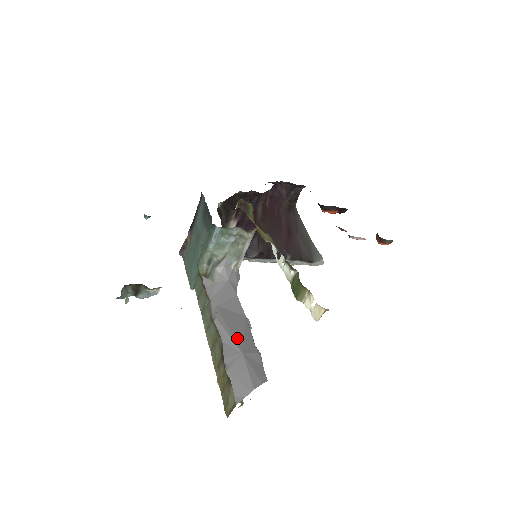
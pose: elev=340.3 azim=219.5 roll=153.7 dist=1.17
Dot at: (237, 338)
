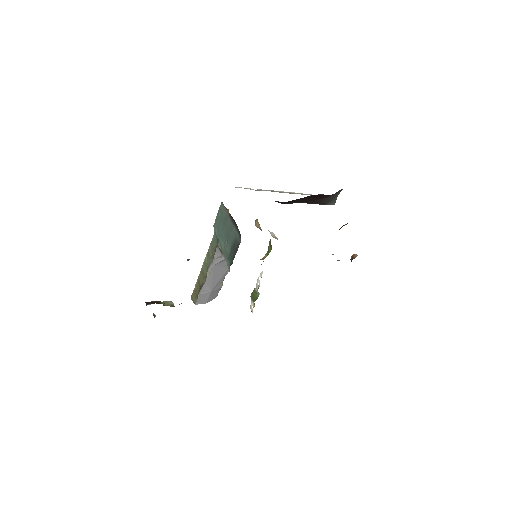
Dot at: (214, 284)
